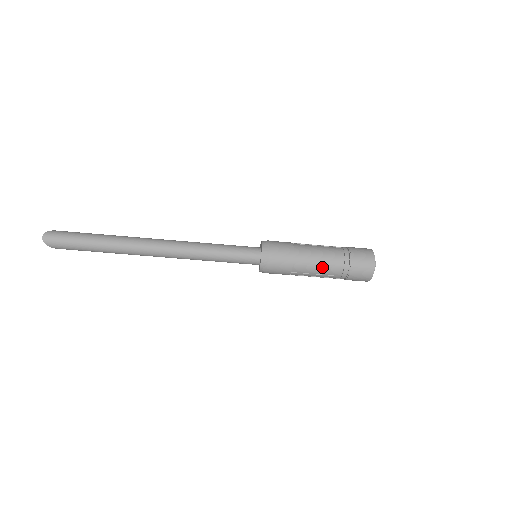
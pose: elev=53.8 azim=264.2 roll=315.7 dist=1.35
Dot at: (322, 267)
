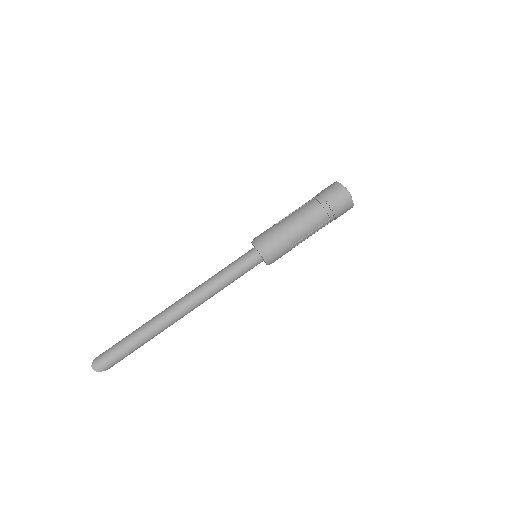
Dot at: (310, 224)
